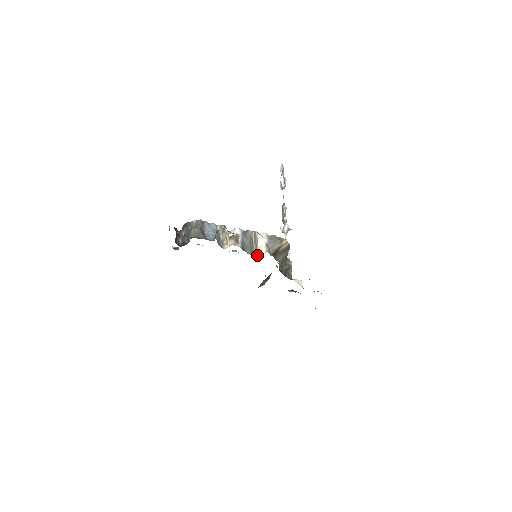
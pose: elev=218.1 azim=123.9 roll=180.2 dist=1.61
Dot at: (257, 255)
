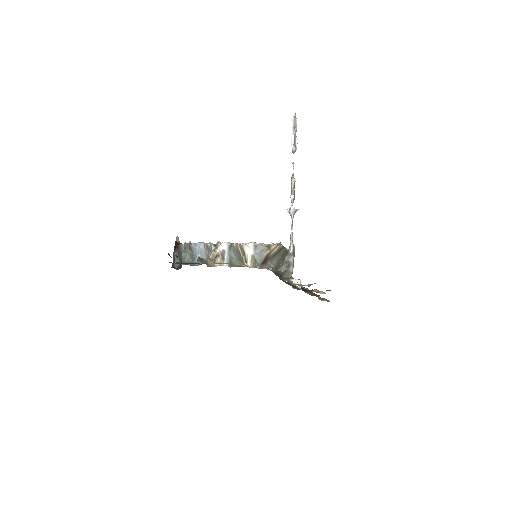
Dot at: occluded
